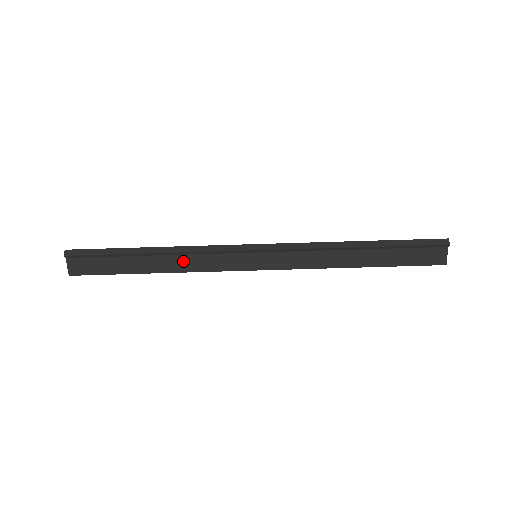
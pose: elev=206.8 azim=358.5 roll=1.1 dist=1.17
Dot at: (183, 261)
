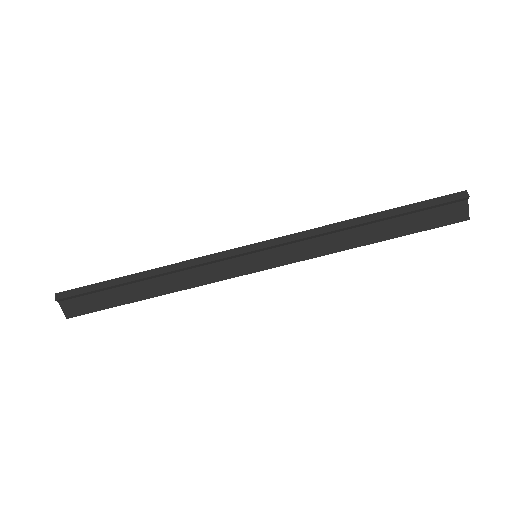
Dot at: (180, 279)
